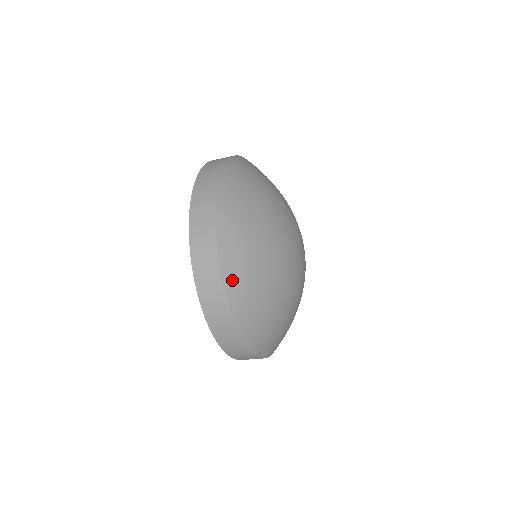
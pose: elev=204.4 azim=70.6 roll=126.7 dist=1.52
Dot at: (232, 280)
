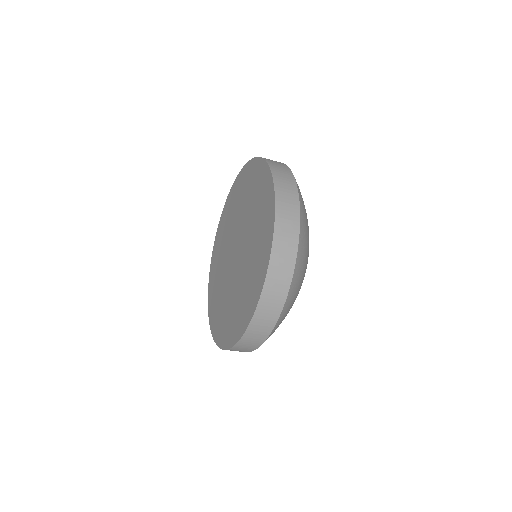
Dot at: (280, 320)
